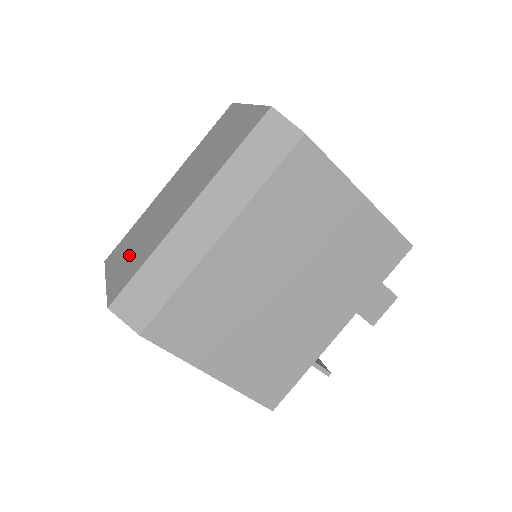
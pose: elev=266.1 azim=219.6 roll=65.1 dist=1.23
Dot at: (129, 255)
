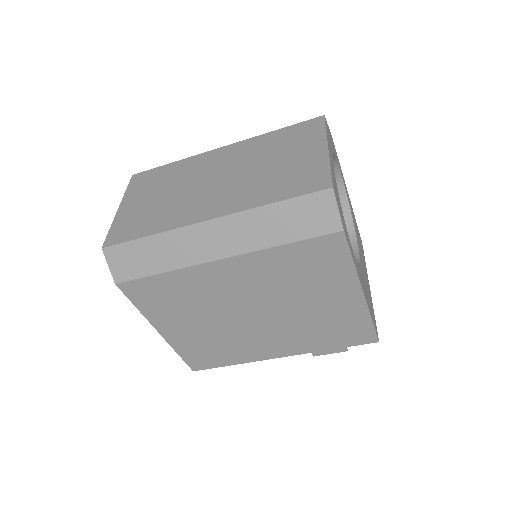
Dot at: (147, 203)
